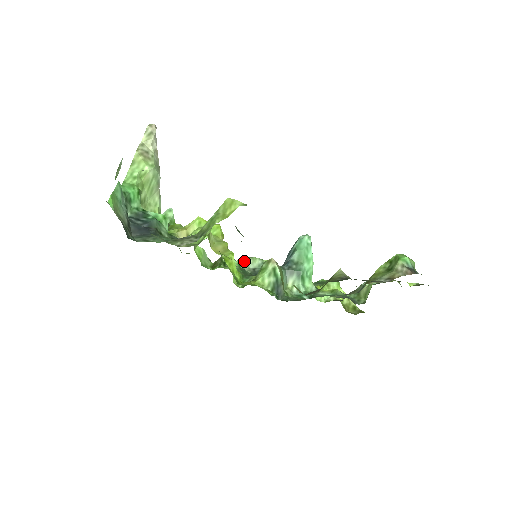
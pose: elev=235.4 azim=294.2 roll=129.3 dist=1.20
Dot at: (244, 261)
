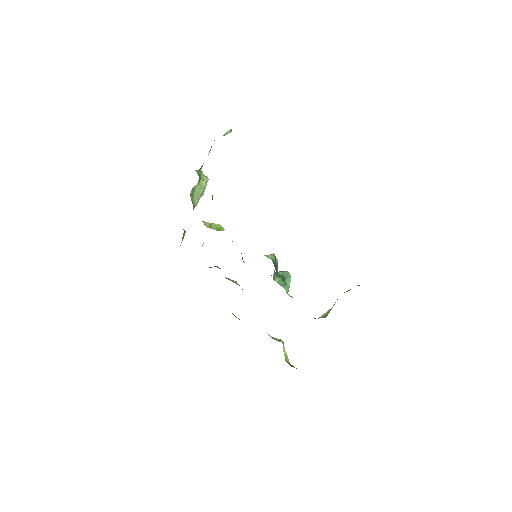
Dot at: occluded
